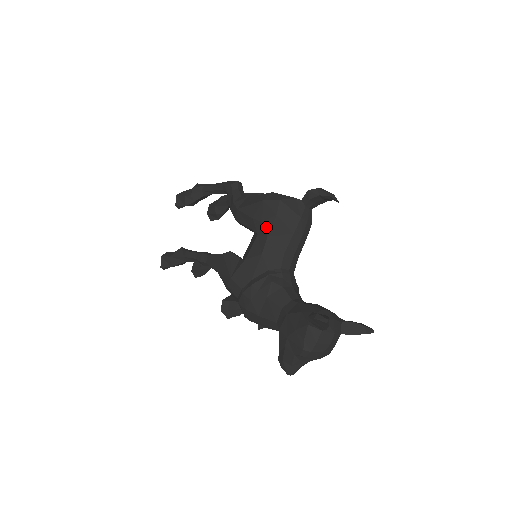
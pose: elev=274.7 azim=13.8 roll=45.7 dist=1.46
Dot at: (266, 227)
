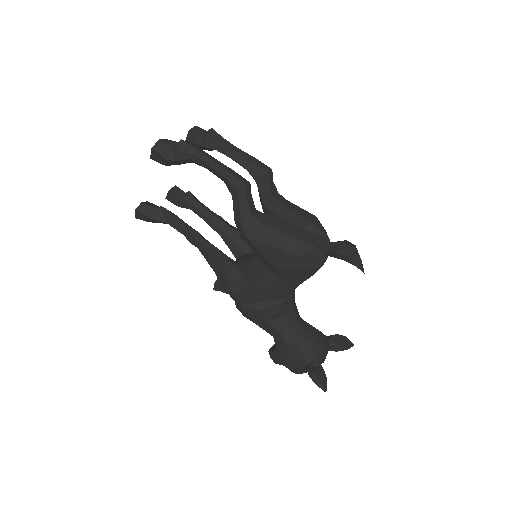
Dot at: (279, 273)
